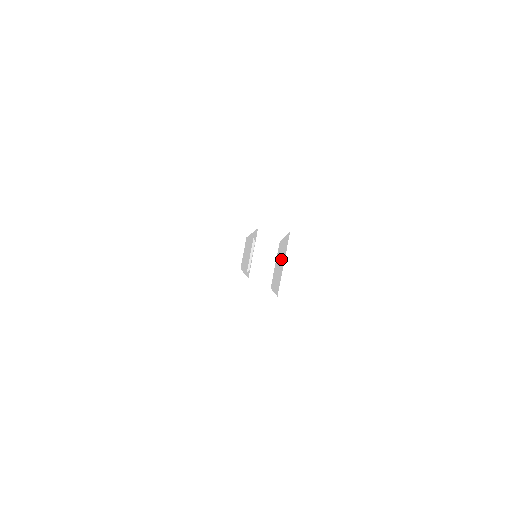
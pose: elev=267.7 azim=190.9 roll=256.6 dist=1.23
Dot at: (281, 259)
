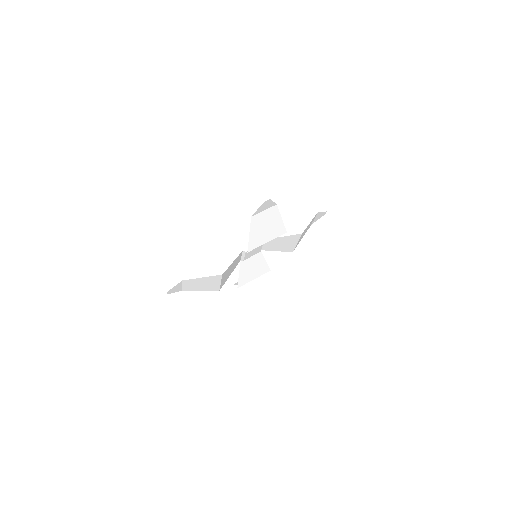
Dot at: (269, 228)
